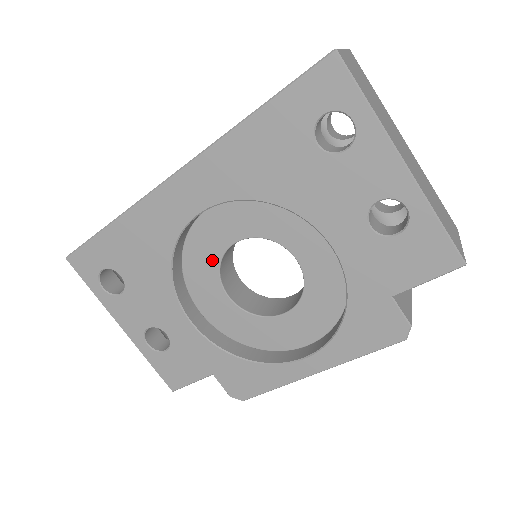
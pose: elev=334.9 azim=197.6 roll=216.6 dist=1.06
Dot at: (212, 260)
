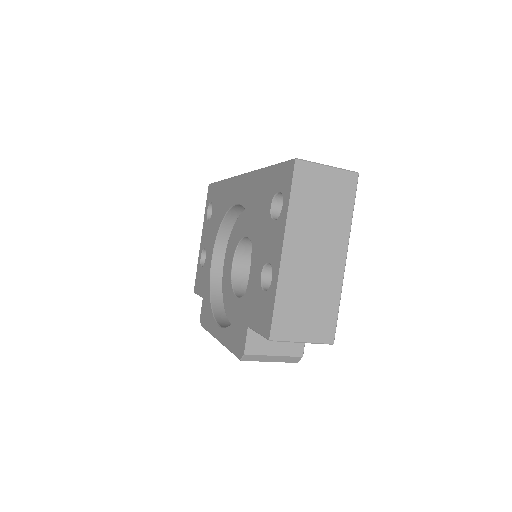
Dot at: (238, 238)
